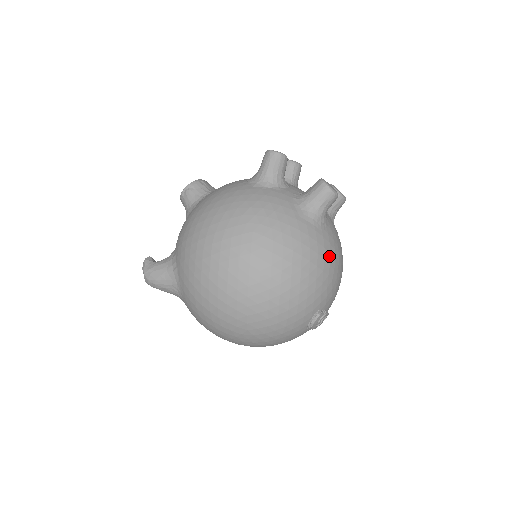
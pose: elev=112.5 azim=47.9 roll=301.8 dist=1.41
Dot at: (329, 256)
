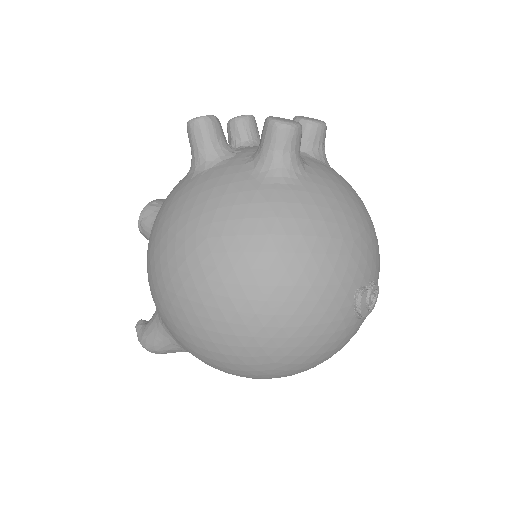
Dot at: (330, 213)
